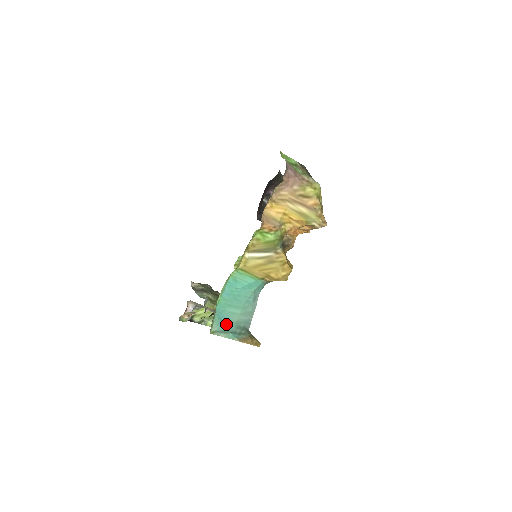
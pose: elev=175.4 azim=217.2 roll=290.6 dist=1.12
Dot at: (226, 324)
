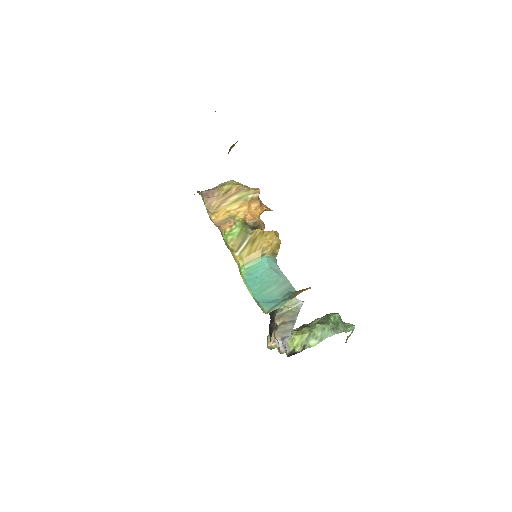
Dot at: (273, 301)
